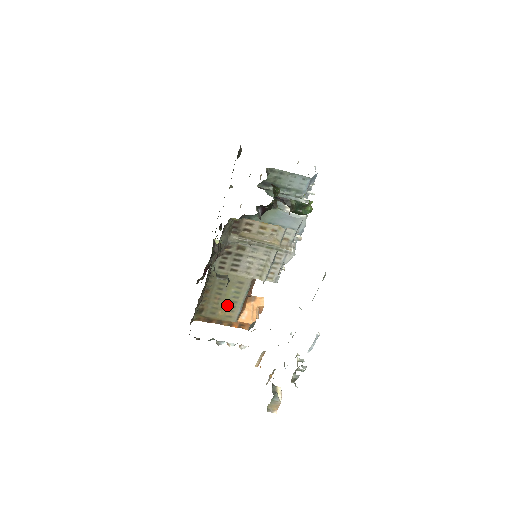
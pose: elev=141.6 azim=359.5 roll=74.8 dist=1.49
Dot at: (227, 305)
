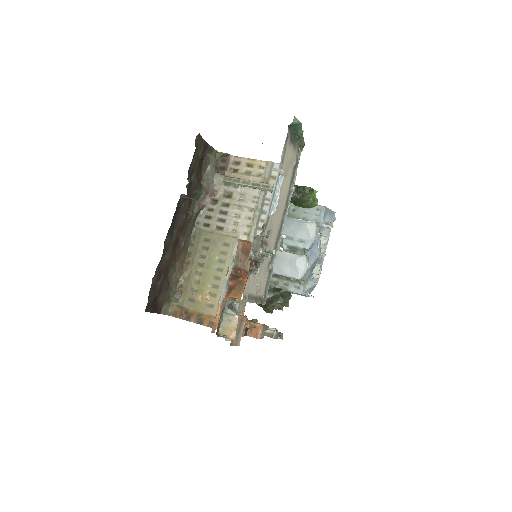
Dot at: (209, 285)
